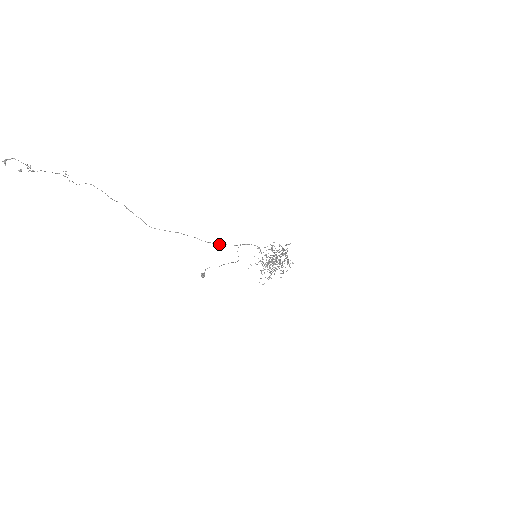
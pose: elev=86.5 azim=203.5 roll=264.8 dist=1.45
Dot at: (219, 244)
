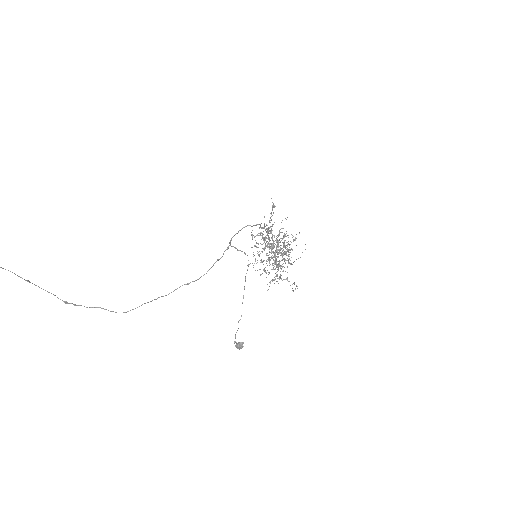
Dot at: (211, 267)
